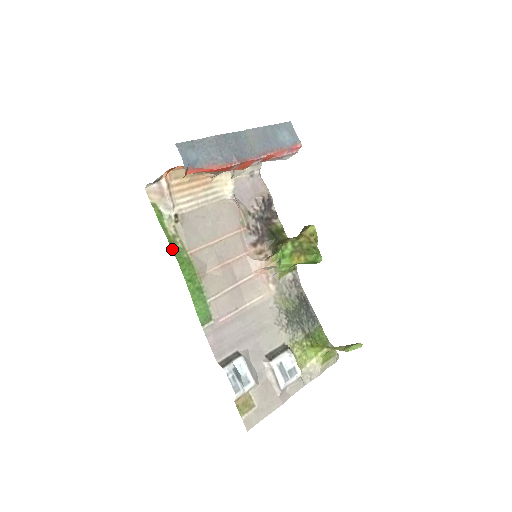
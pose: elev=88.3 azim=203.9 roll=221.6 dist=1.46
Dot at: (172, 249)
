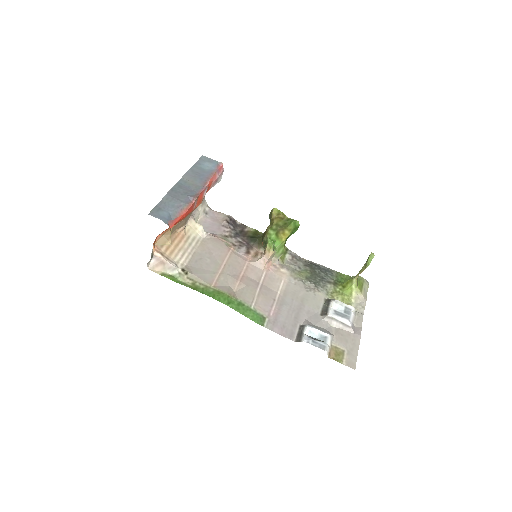
Dot at: occluded
